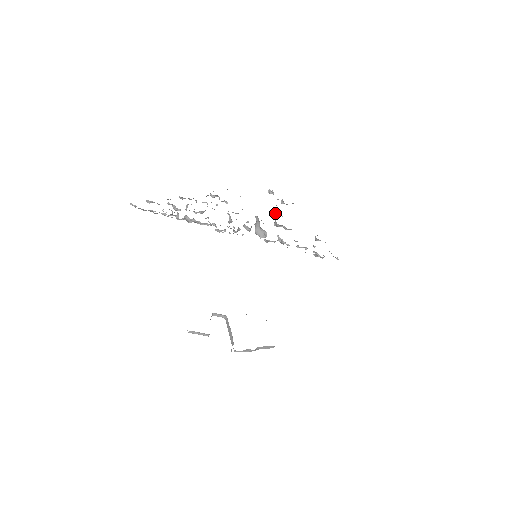
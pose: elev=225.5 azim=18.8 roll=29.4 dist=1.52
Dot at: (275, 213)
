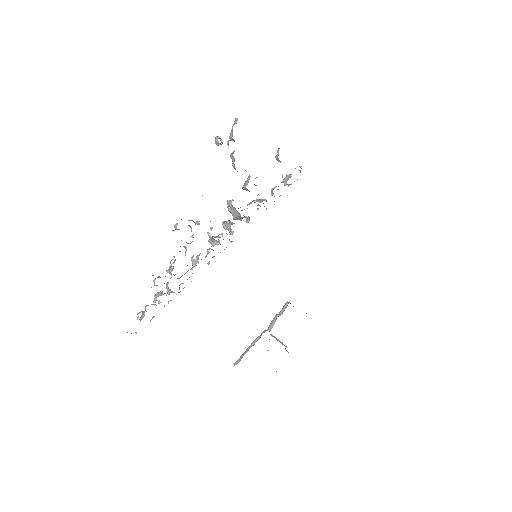
Dot at: occluded
